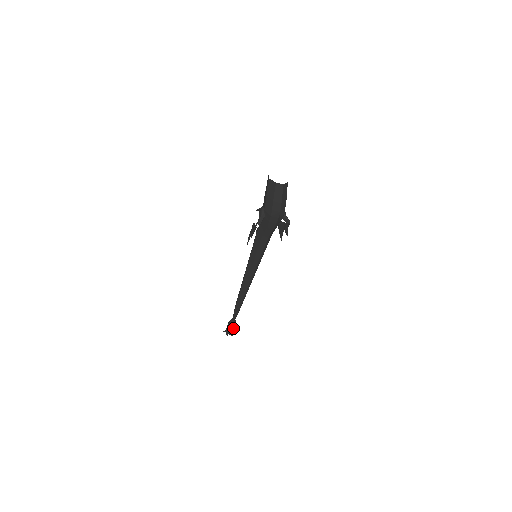
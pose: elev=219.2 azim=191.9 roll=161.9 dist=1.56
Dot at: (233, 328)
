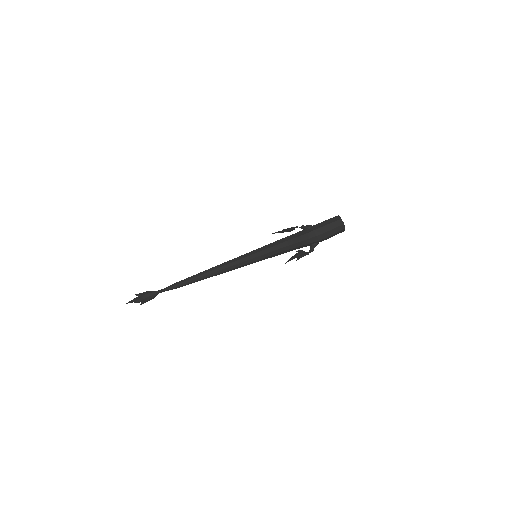
Dot at: (148, 296)
